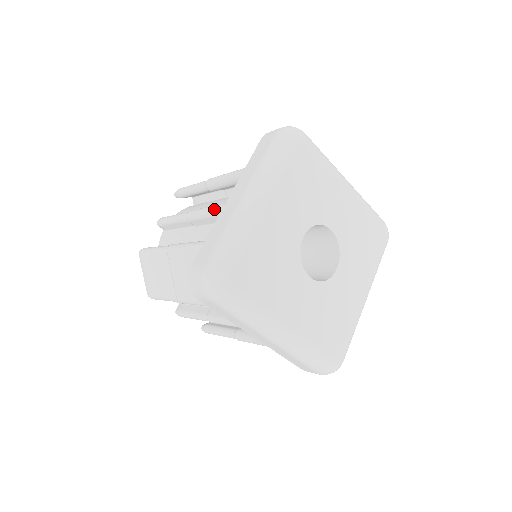
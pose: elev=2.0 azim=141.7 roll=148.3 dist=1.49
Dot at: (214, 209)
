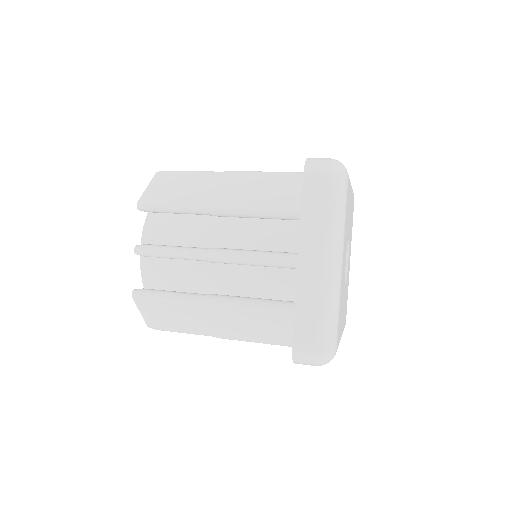
Dot at: (262, 261)
